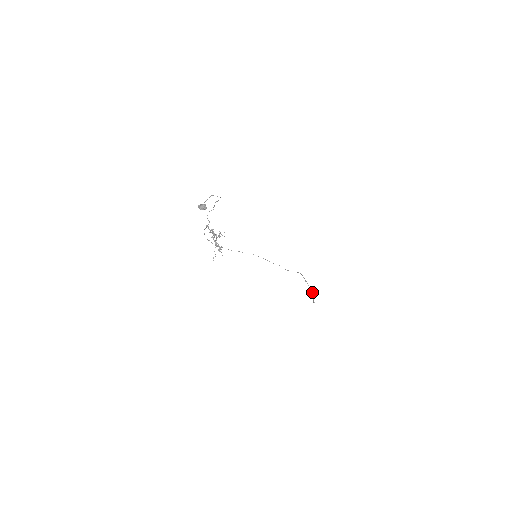
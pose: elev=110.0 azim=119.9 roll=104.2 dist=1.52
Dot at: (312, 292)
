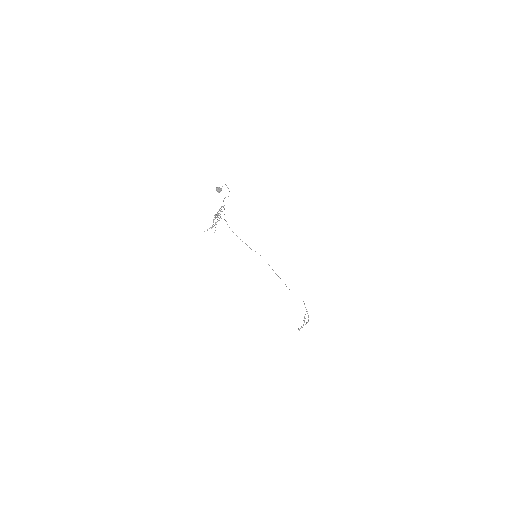
Dot at: (306, 322)
